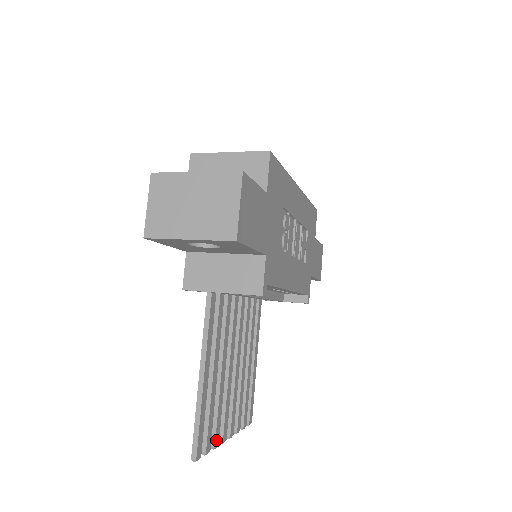
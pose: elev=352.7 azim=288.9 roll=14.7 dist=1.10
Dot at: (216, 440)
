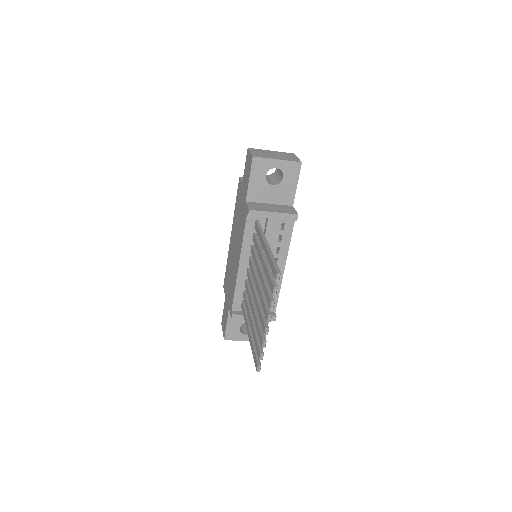
Dot at: (273, 300)
